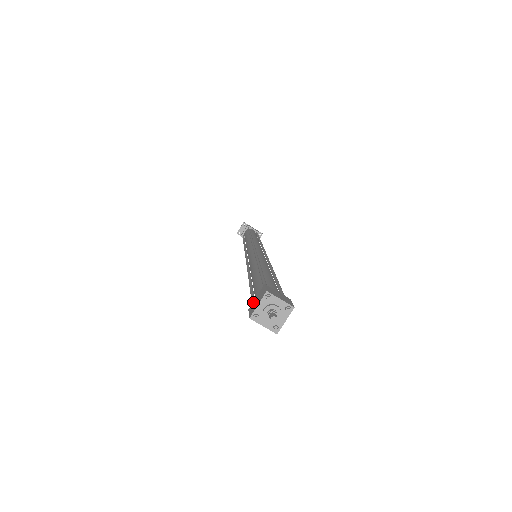
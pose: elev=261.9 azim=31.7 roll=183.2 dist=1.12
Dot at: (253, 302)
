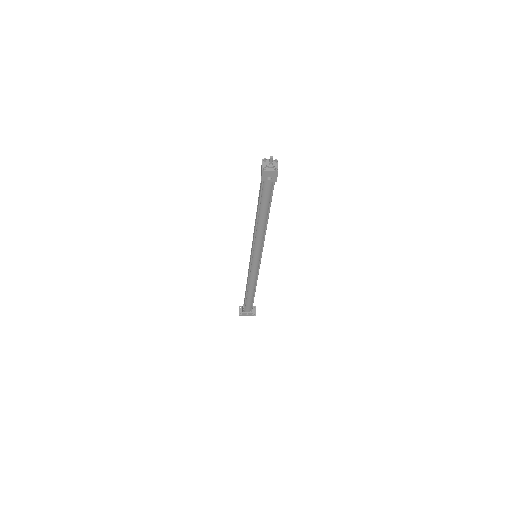
Dot at: (261, 176)
